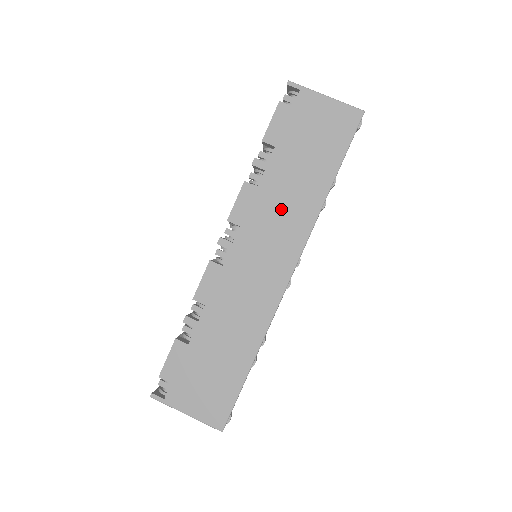
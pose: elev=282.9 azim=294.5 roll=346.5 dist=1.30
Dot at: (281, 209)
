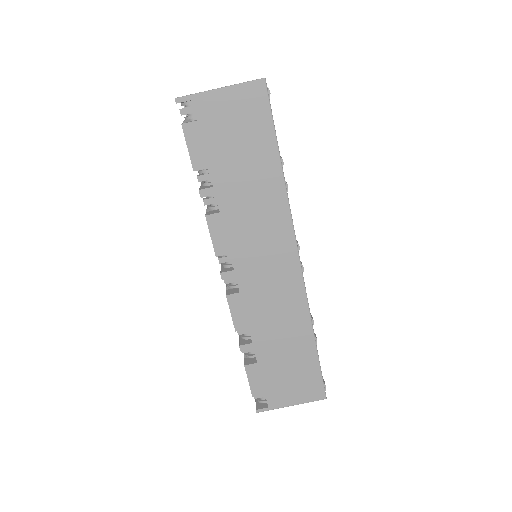
Dot at: (253, 217)
